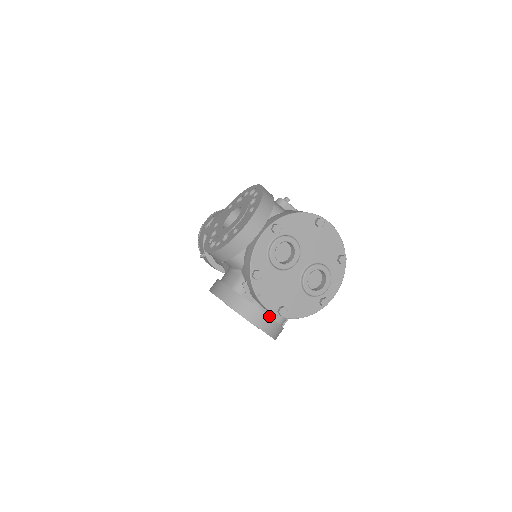
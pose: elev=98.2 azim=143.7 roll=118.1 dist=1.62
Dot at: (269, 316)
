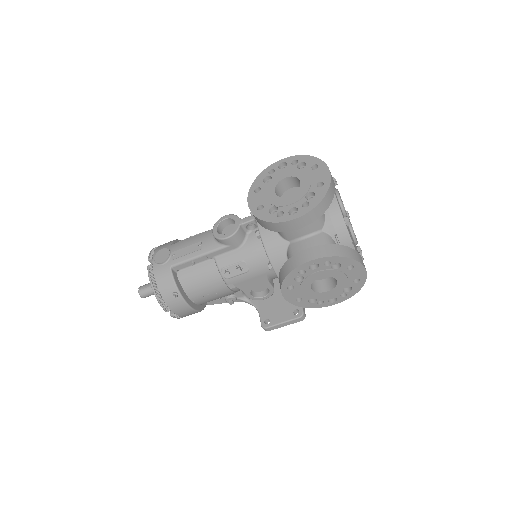
Dot at: occluded
